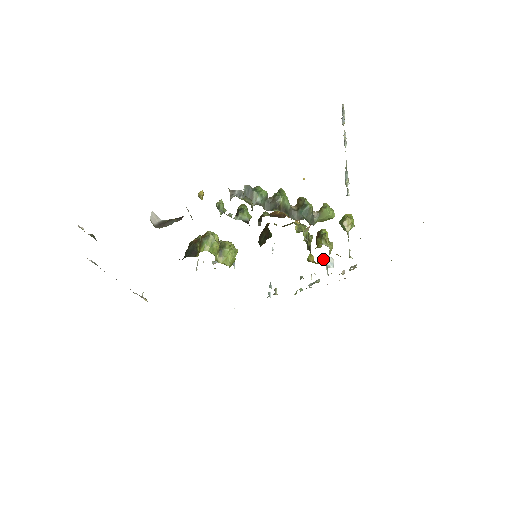
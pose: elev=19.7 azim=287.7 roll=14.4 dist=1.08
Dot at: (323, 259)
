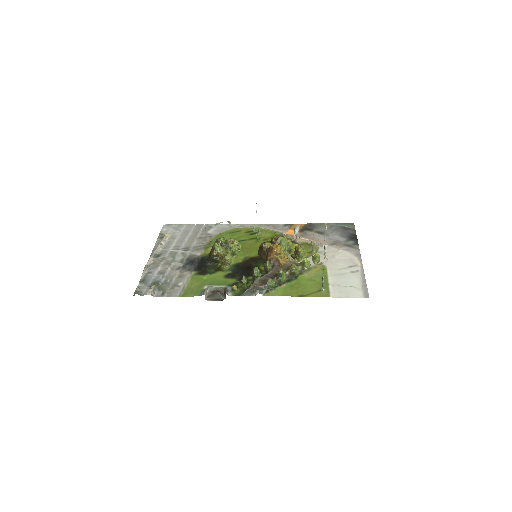
Dot at: occluded
